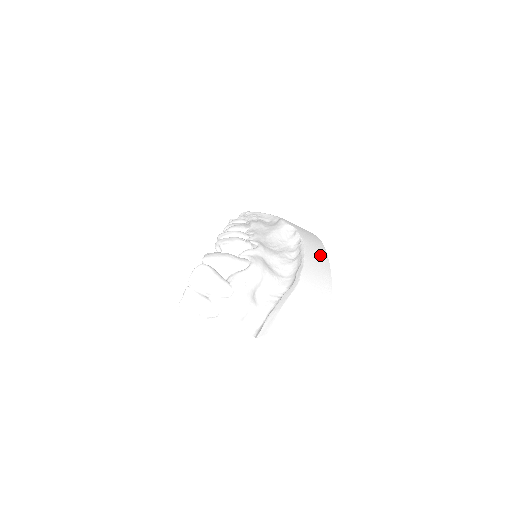
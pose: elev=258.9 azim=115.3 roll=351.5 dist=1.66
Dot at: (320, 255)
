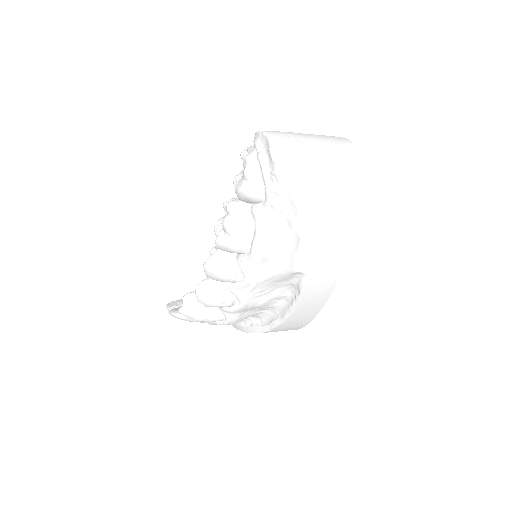
Dot at: (313, 307)
